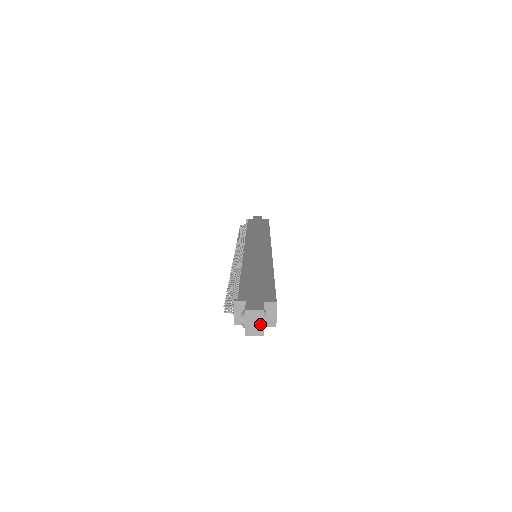
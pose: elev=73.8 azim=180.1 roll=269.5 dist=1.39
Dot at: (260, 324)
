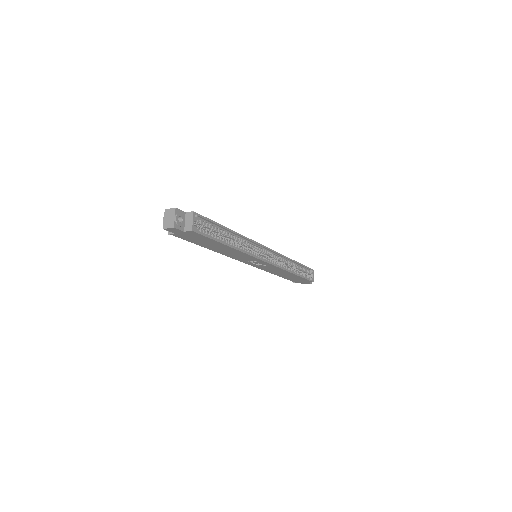
Dot at: (172, 219)
